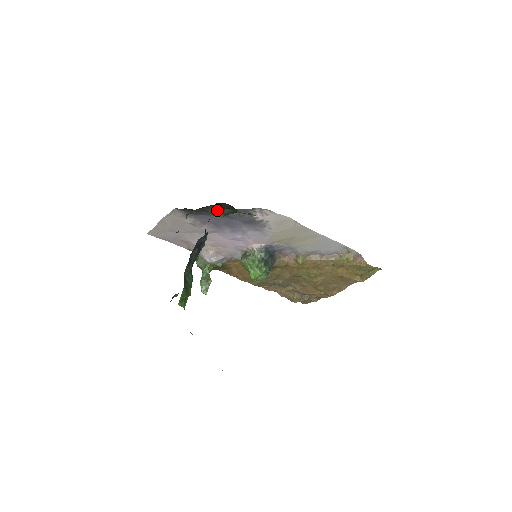
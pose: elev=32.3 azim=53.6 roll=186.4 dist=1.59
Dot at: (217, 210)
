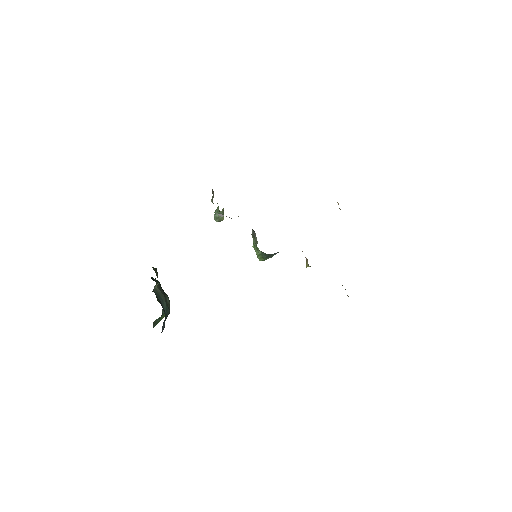
Dot at: occluded
